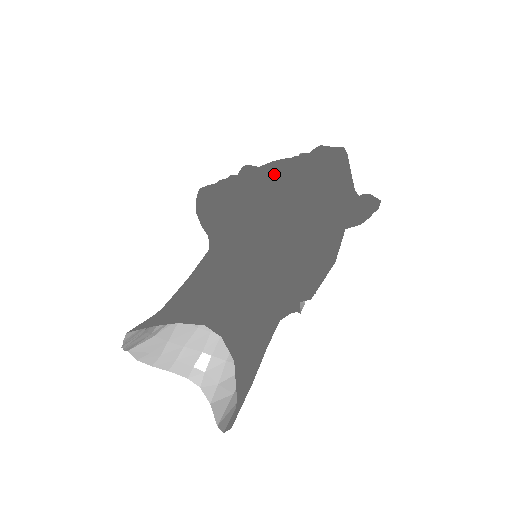
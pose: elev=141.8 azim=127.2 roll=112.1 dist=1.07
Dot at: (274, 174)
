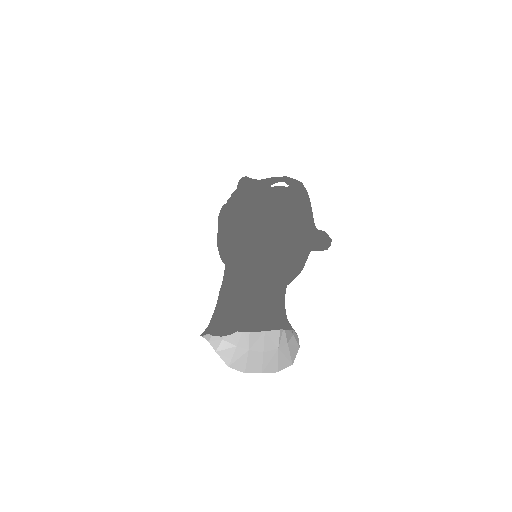
Dot at: (289, 210)
